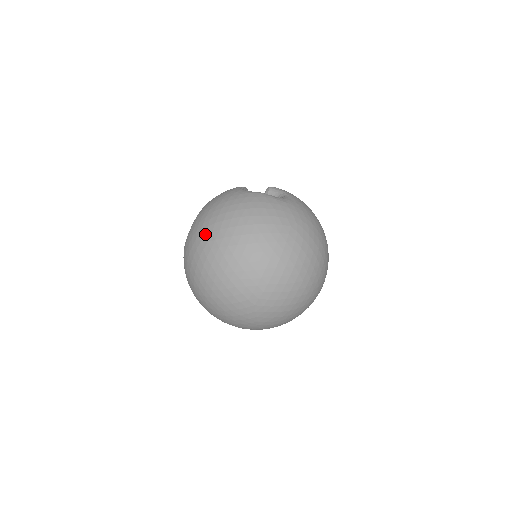
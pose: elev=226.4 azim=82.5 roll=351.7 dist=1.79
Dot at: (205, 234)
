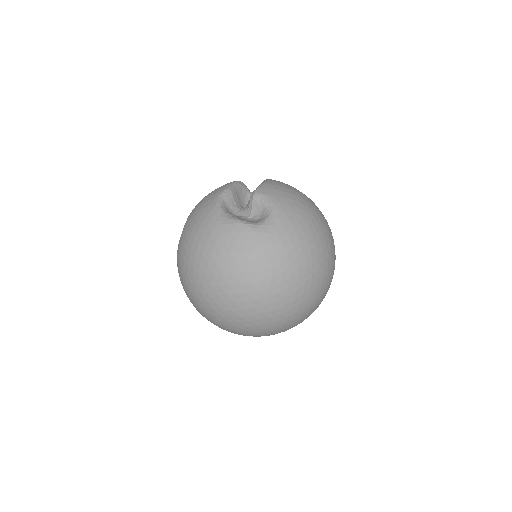
Dot at: (187, 274)
